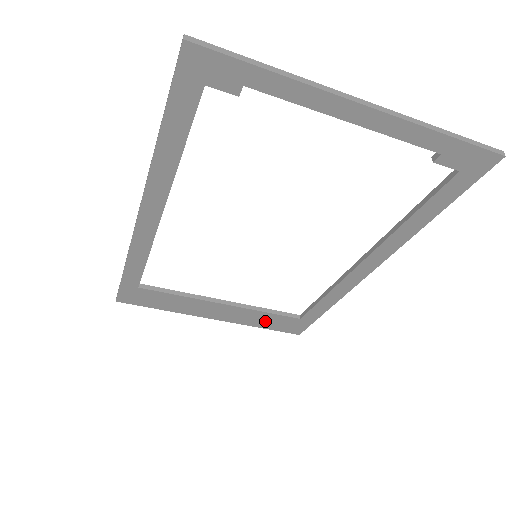
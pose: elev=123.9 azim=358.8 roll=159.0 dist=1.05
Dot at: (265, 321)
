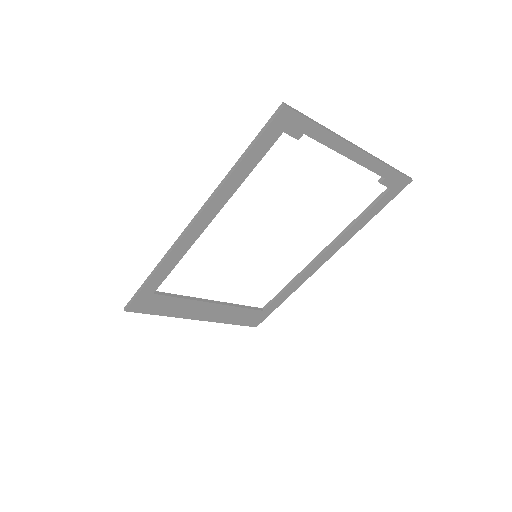
Dot at: (237, 317)
